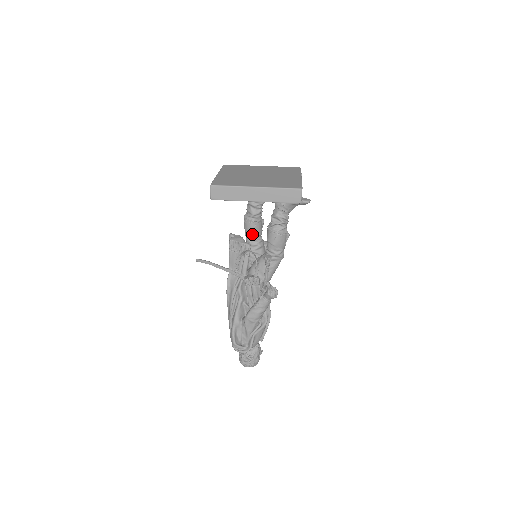
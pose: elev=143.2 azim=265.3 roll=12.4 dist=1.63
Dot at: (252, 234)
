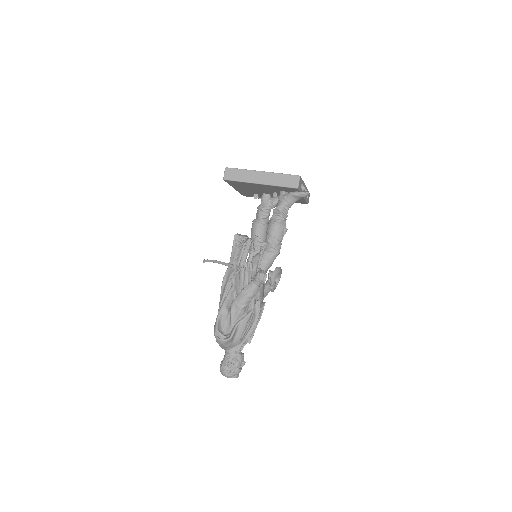
Dot at: (256, 237)
